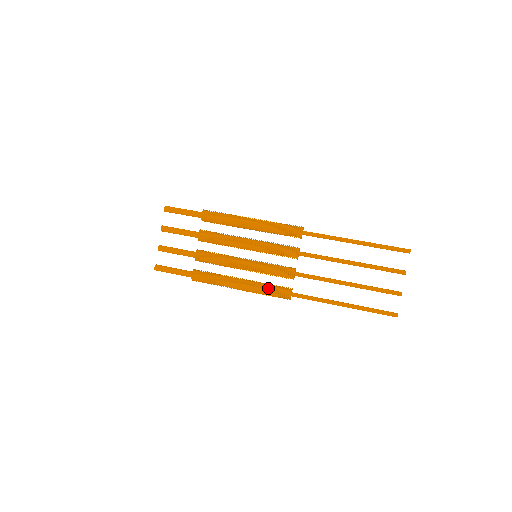
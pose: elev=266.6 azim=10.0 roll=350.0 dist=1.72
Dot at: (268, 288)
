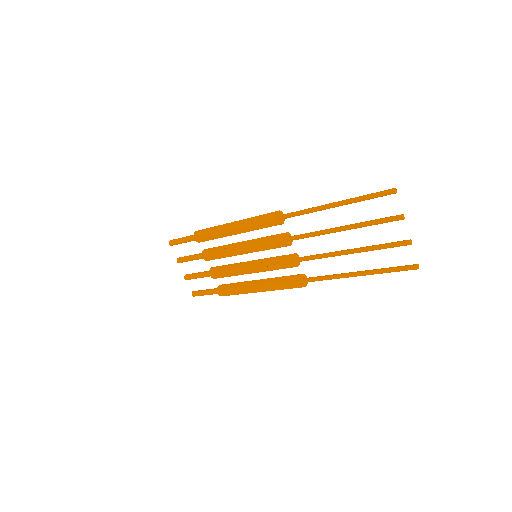
Dot at: (279, 283)
